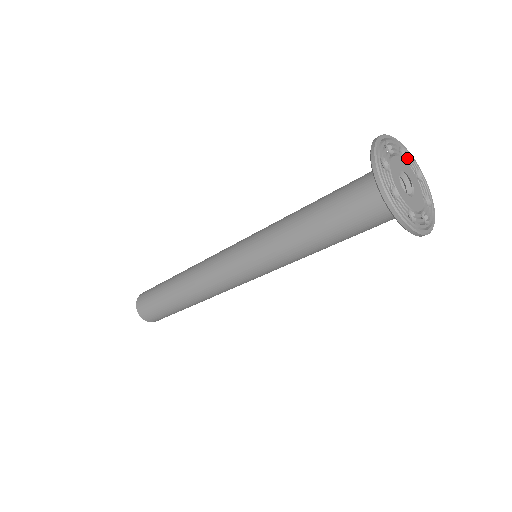
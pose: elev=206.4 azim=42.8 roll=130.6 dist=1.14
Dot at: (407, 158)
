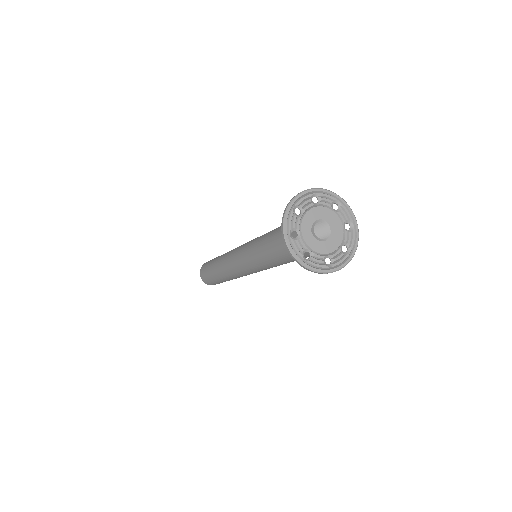
Dot at: (341, 210)
